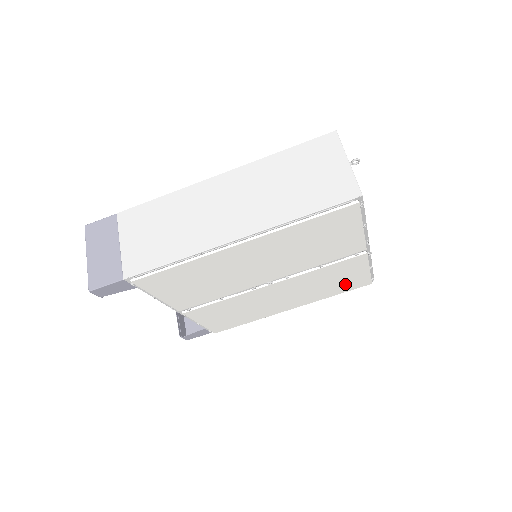
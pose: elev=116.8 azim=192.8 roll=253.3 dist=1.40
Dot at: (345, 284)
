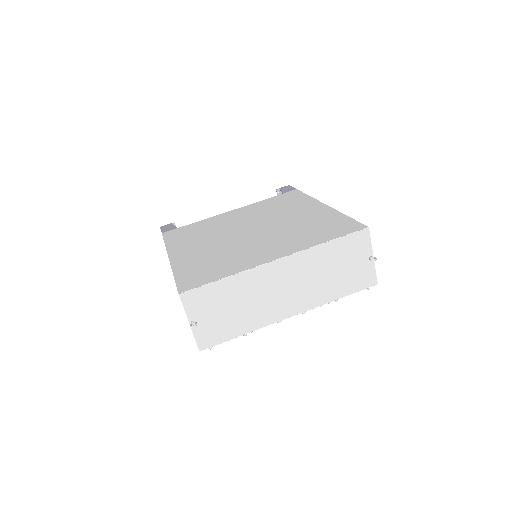
Dot at: occluded
